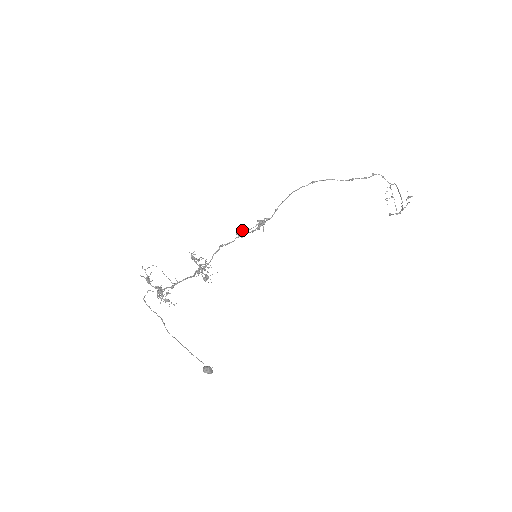
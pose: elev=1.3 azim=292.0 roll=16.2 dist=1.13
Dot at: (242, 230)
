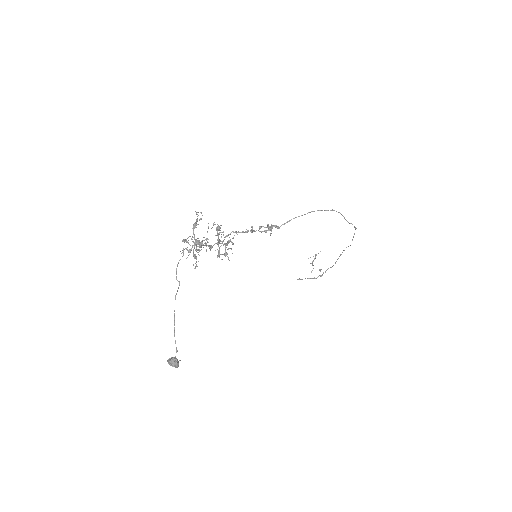
Dot at: occluded
